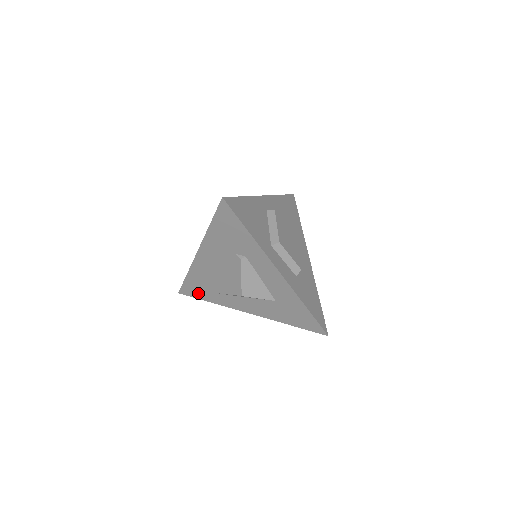
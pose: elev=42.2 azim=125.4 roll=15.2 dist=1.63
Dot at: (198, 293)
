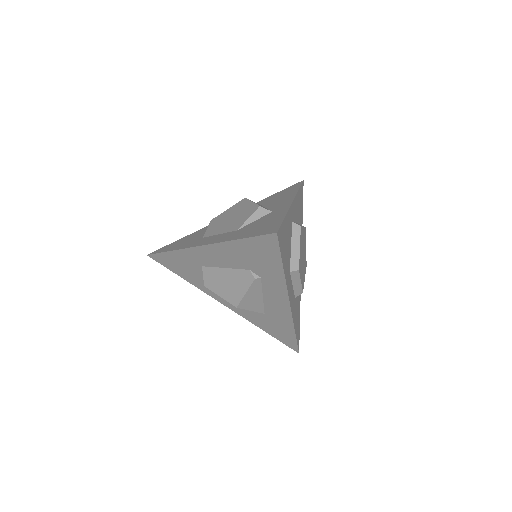
Dot at: (173, 267)
